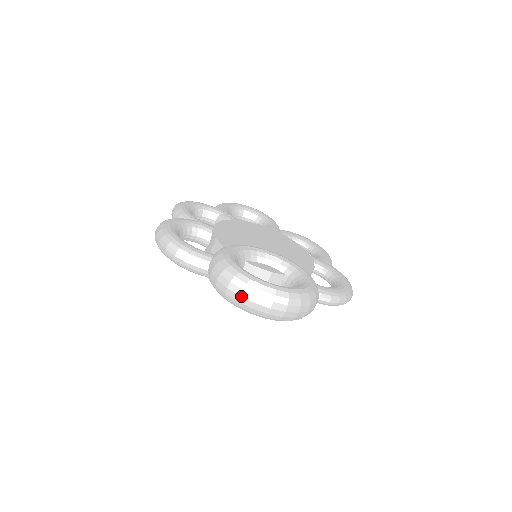
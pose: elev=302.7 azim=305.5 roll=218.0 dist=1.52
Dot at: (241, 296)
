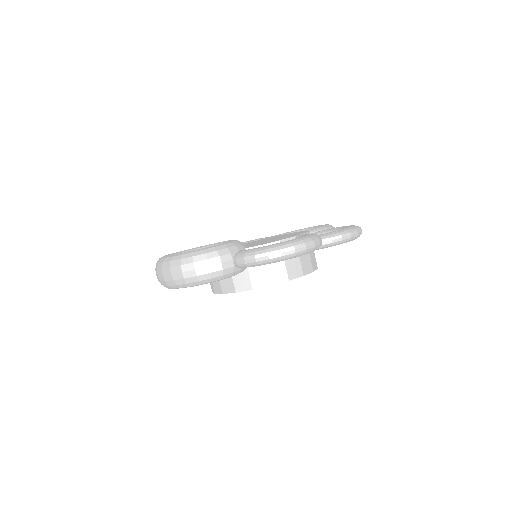
Dot at: (156, 274)
